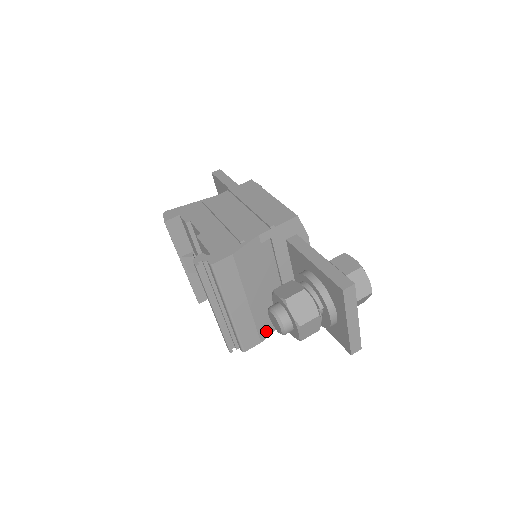
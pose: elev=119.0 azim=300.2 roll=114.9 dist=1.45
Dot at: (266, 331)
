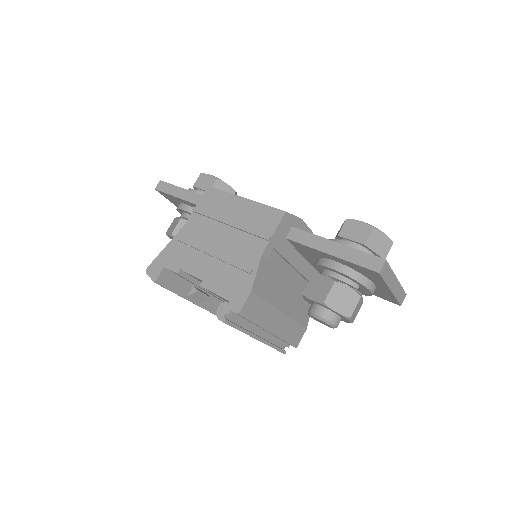
Dot at: (305, 317)
